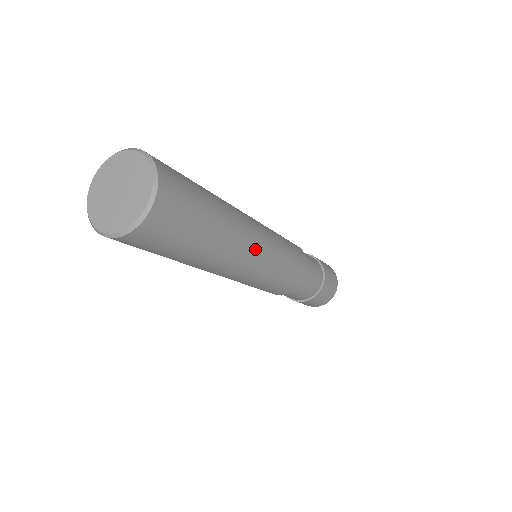
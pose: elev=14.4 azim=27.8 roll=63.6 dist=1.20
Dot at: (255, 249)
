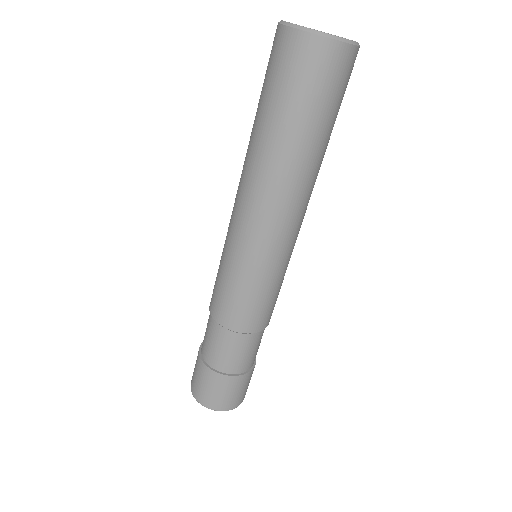
Dot at: occluded
